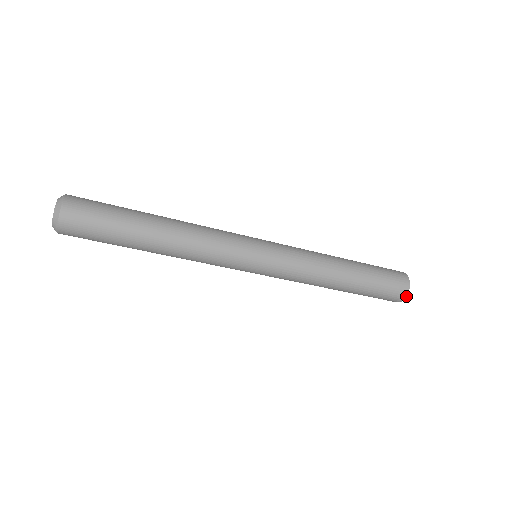
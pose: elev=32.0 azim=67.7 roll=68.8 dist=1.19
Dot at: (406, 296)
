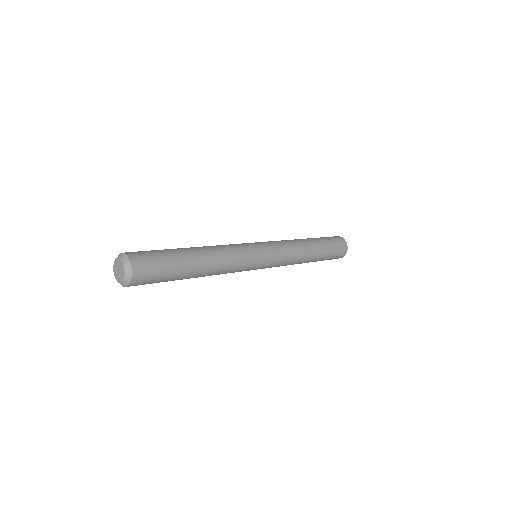
Dot at: occluded
